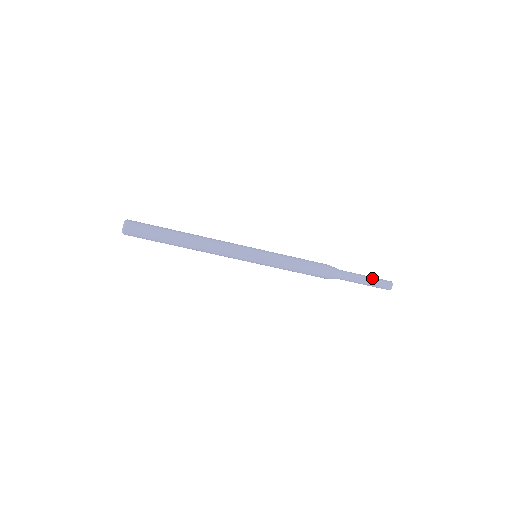
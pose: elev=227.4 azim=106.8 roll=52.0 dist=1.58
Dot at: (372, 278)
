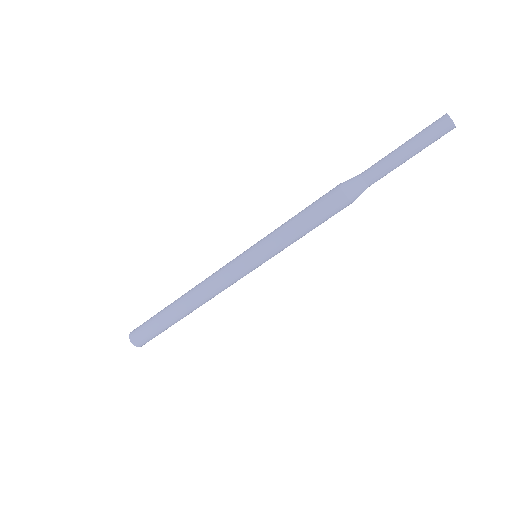
Dot at: (413, 144)
